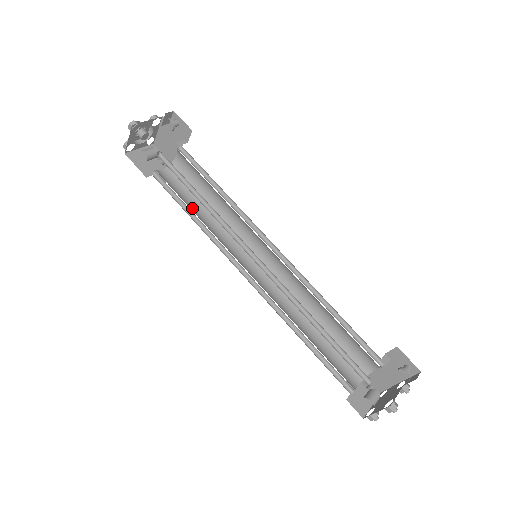
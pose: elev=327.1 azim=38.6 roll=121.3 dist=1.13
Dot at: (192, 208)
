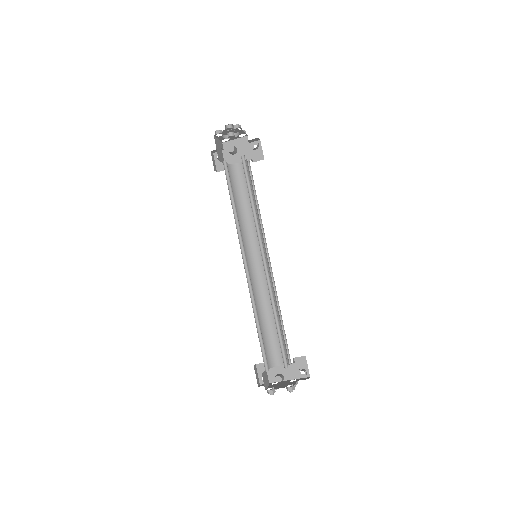
Dot at: (233, 200)
